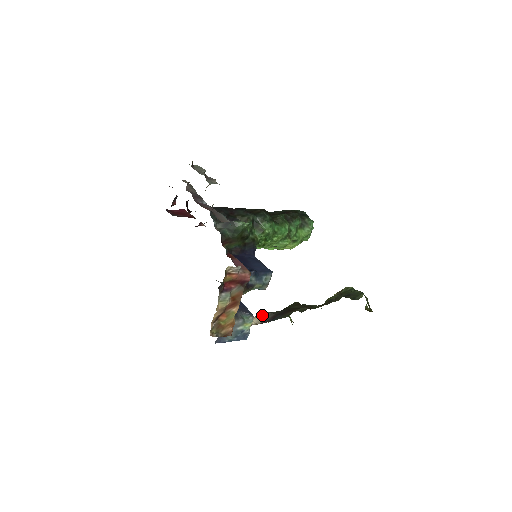
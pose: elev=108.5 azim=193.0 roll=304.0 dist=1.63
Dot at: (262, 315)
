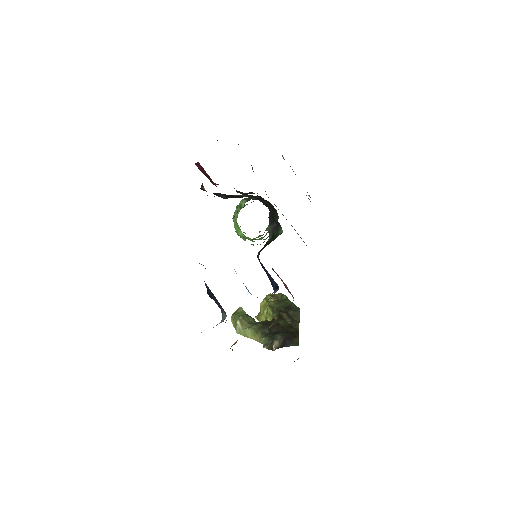
Dot at: (279, 339)
